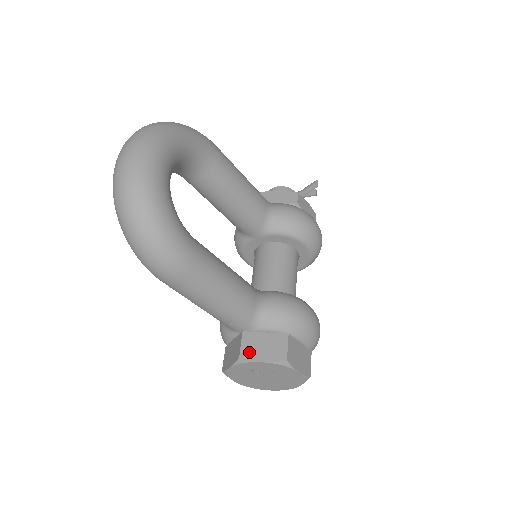
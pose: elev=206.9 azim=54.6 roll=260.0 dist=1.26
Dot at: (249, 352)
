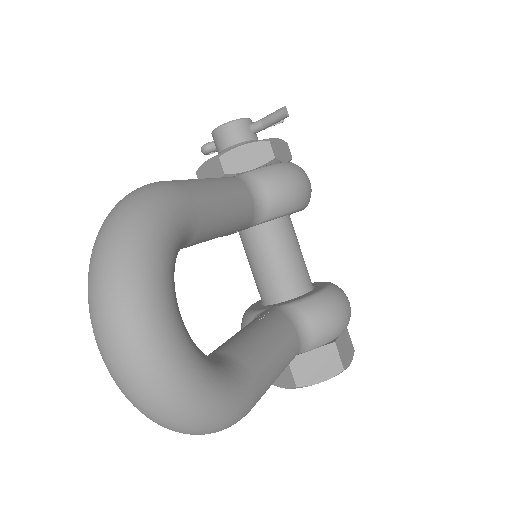
Dot at: (304, 378)
